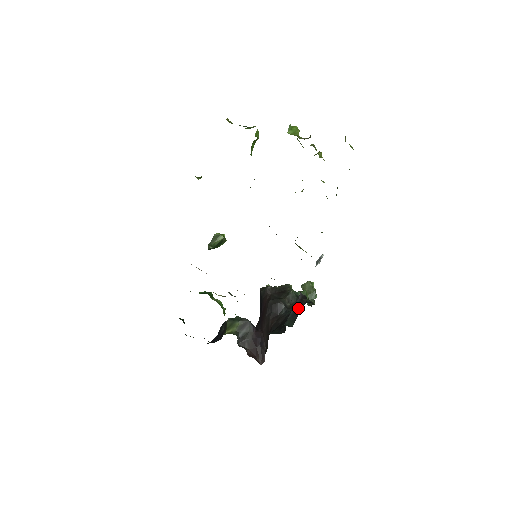
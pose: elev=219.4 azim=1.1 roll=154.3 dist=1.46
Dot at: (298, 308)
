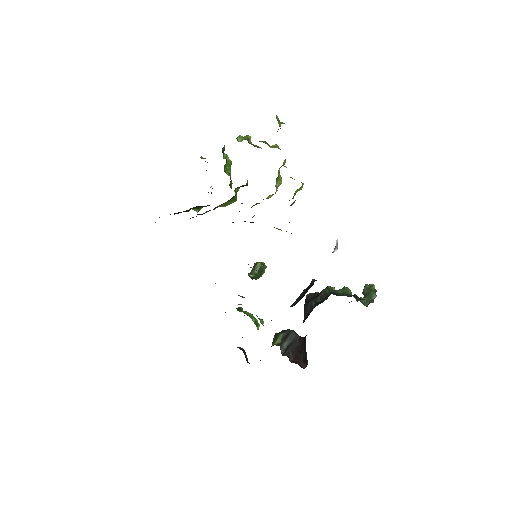
Dot at: (305, 291)
